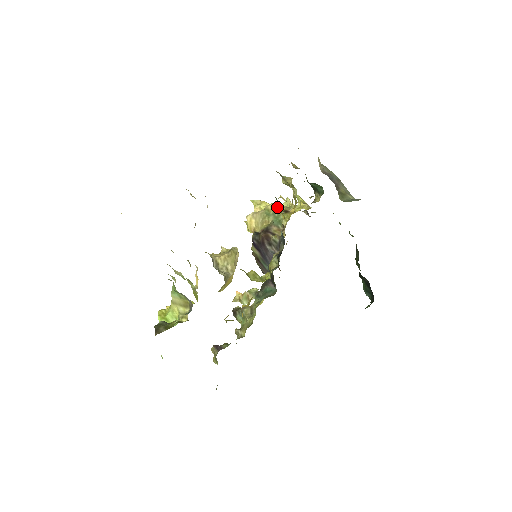
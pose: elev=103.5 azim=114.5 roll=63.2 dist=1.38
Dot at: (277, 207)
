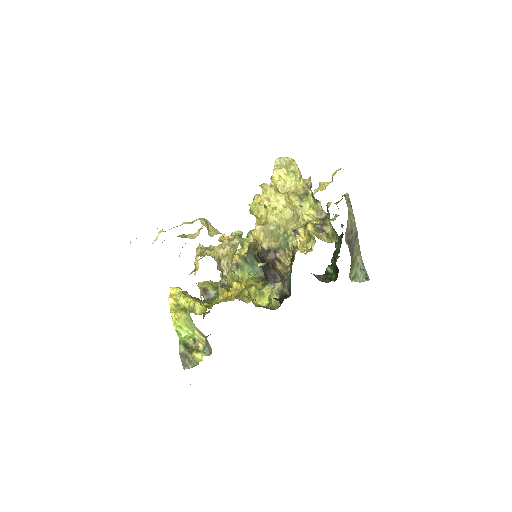
Dot at: (291, 249)
